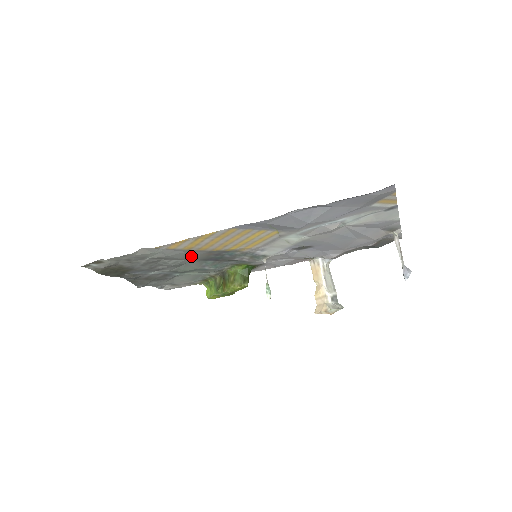
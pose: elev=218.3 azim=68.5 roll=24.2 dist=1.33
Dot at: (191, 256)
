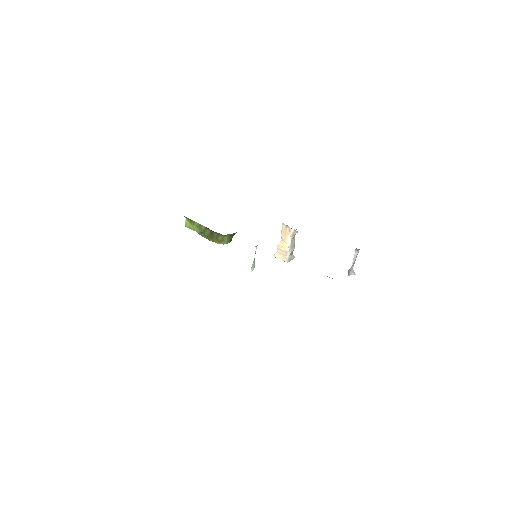
Dot at: occluded
